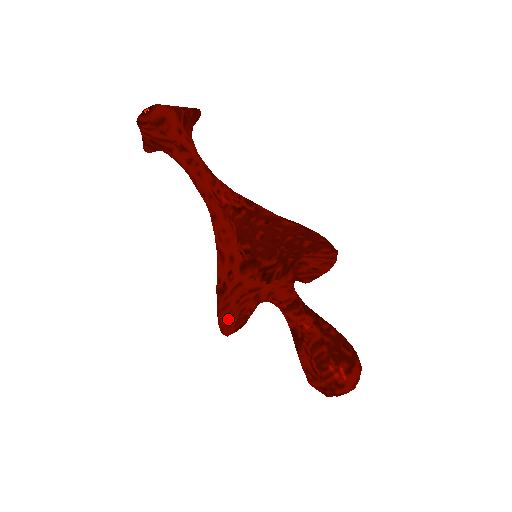
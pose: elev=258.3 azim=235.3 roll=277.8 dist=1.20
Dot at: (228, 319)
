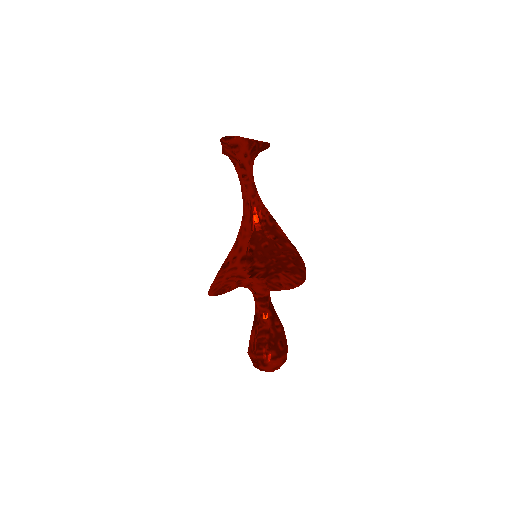
Dot at: (216, 286)
